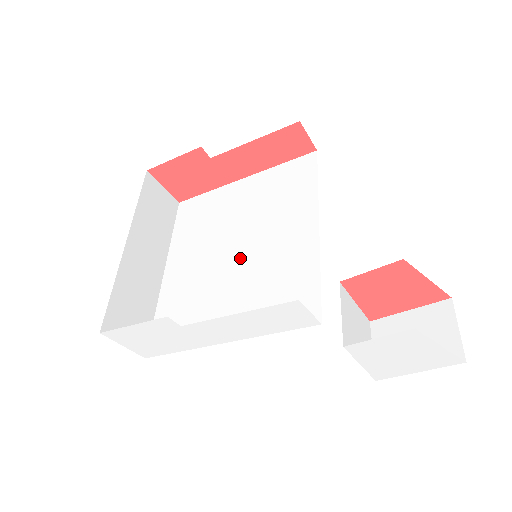
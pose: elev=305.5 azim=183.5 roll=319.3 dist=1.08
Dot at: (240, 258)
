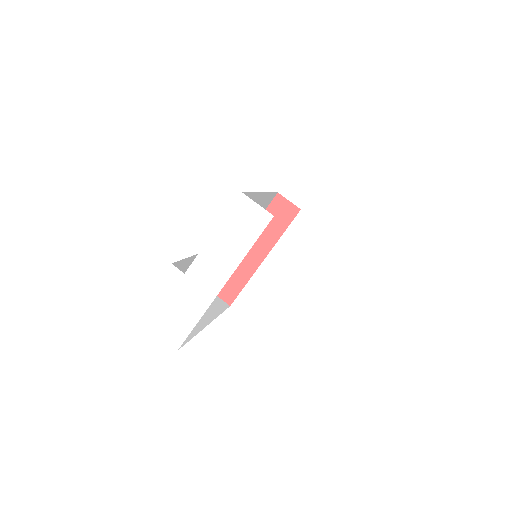
Dot at: occluded
